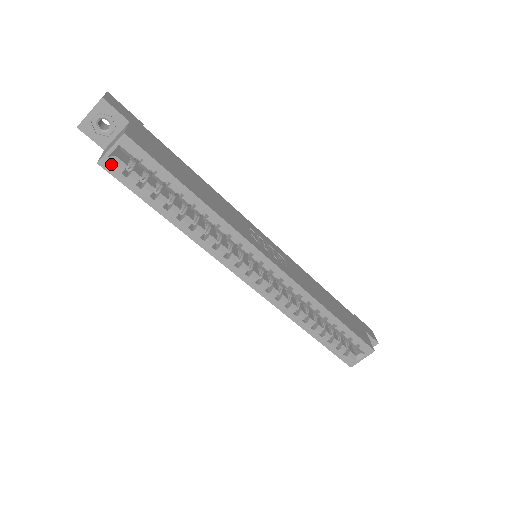
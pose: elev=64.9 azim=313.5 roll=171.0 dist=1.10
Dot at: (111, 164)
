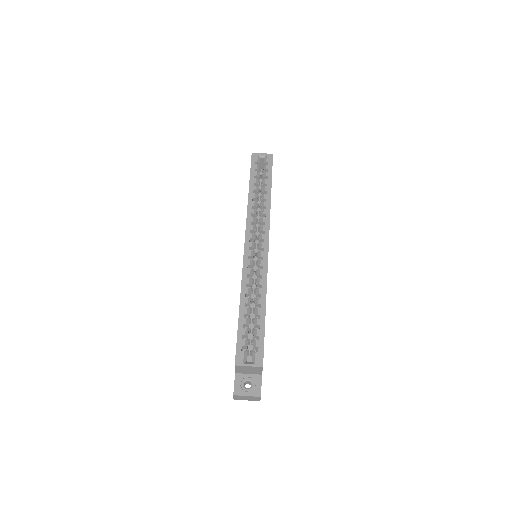
Dot at: (256, 157)
